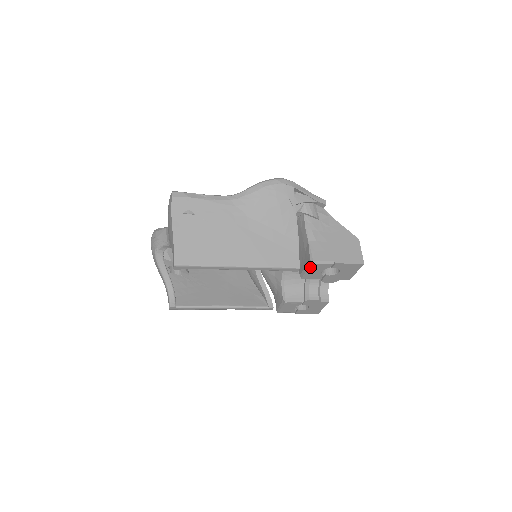
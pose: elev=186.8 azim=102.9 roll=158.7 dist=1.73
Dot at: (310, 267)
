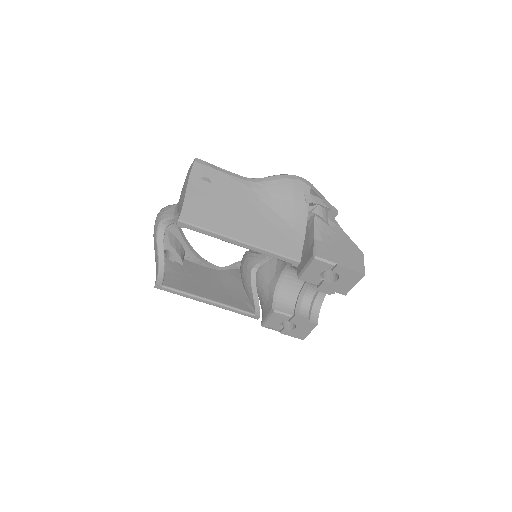
Dot at: (311, 263)
